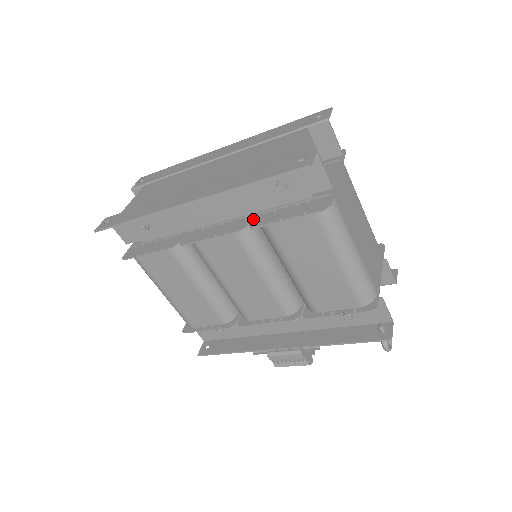
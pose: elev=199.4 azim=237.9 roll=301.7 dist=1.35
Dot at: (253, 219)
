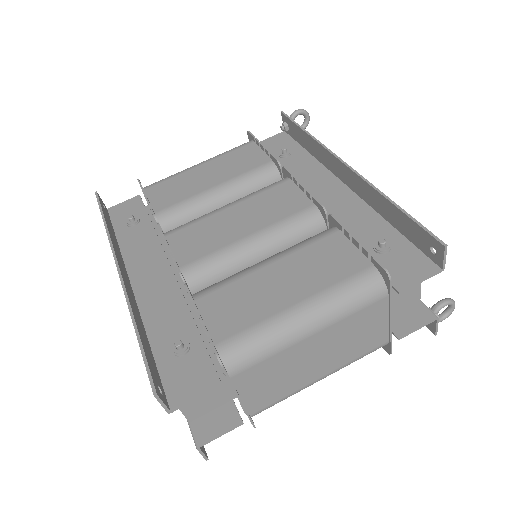
Dot at: occluded
